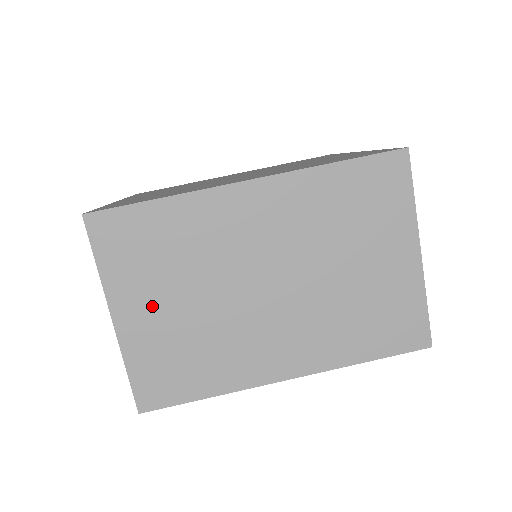
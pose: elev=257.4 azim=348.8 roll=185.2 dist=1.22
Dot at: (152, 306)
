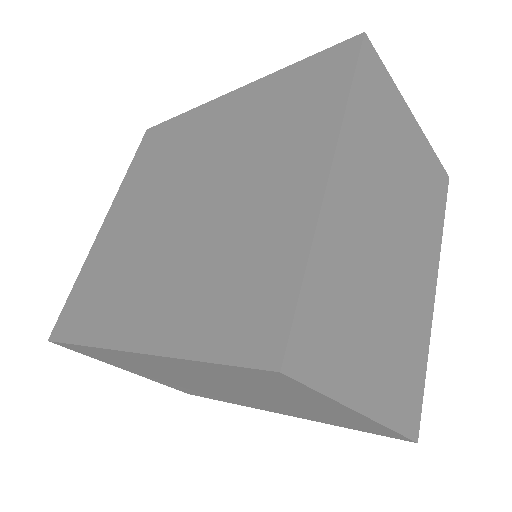
Dot at: (144, 373)
